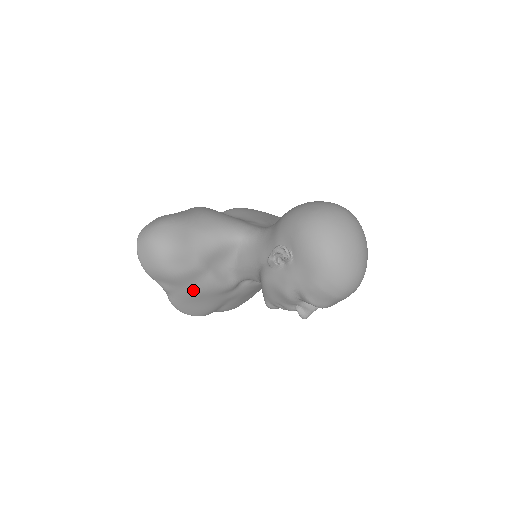
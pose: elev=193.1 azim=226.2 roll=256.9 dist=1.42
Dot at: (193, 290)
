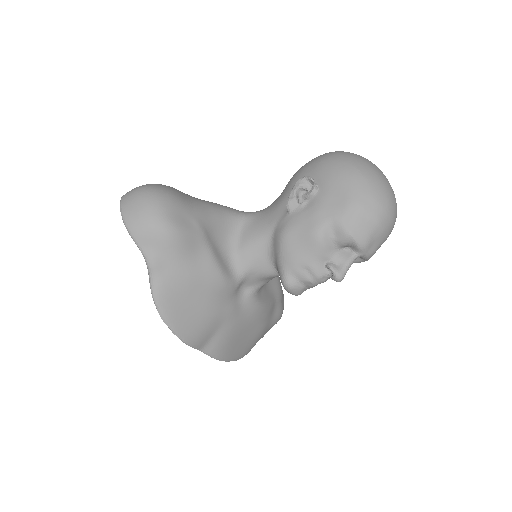
Dot at: (187, 270)
